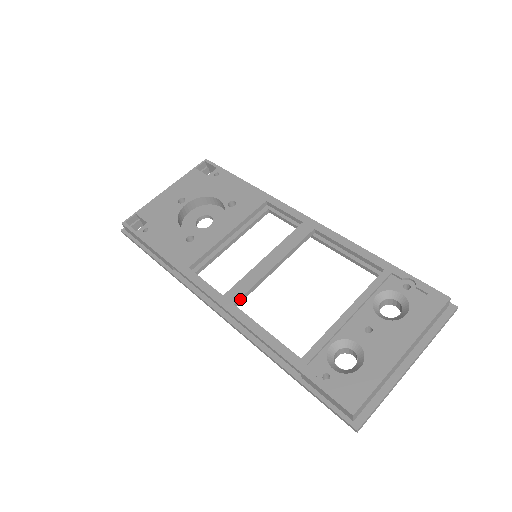
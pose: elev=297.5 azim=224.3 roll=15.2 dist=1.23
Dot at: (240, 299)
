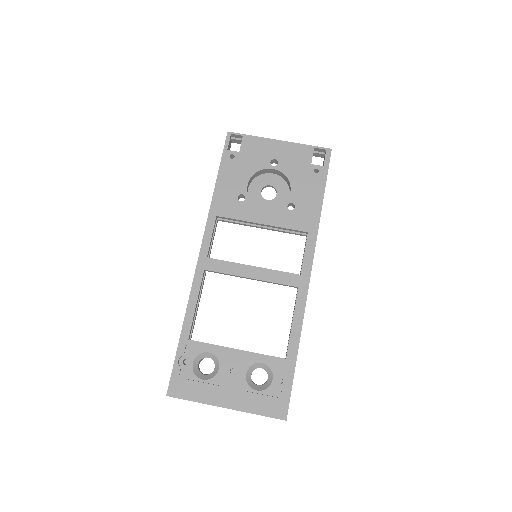
Dot at: (211, 271)
